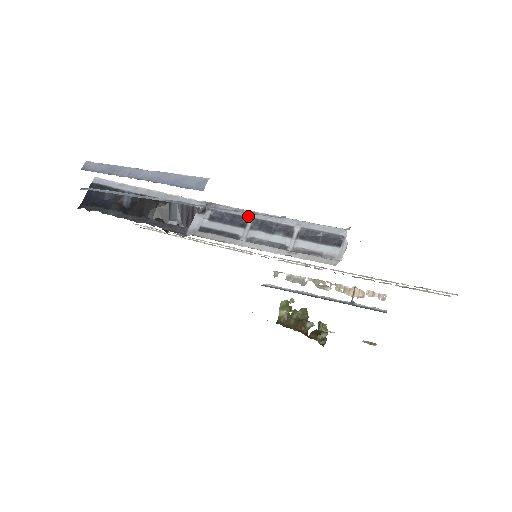
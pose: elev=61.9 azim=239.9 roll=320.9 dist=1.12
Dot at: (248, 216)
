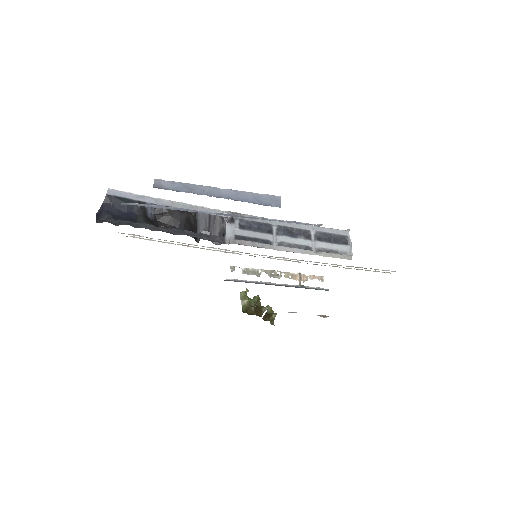
Dot at: (272, 223)
